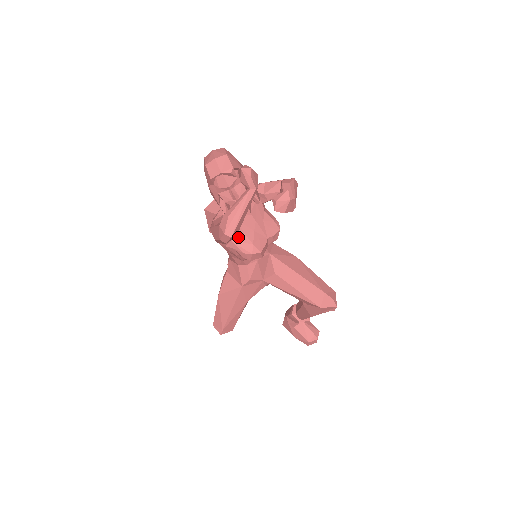
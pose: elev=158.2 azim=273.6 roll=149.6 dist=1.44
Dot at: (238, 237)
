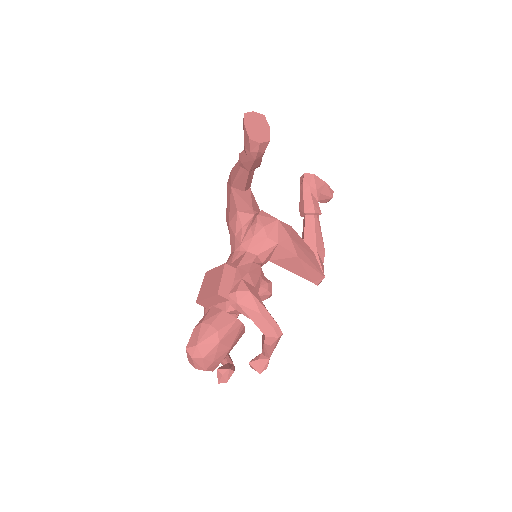
Dot at: occluded
